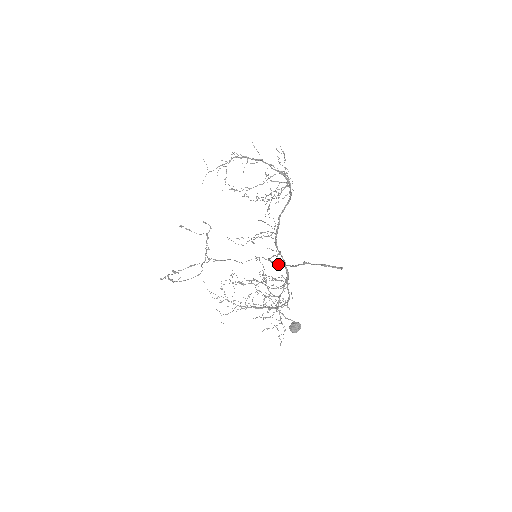
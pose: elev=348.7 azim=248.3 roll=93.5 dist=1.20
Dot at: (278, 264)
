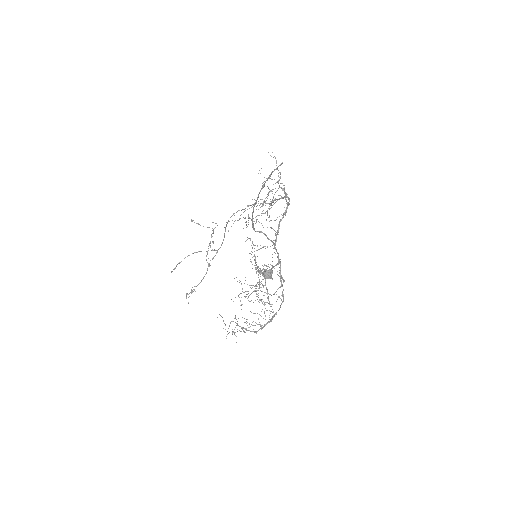
Dot at: (253, 211)
